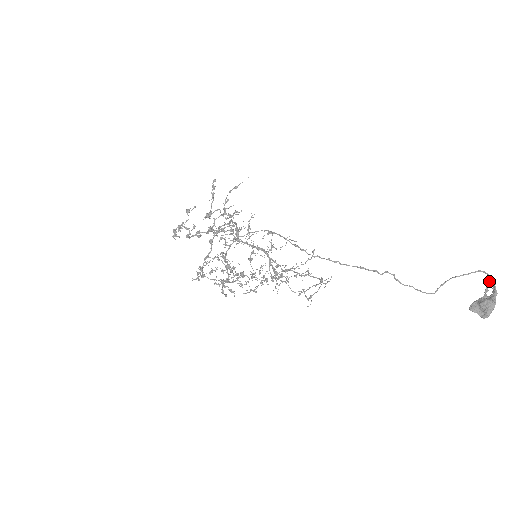
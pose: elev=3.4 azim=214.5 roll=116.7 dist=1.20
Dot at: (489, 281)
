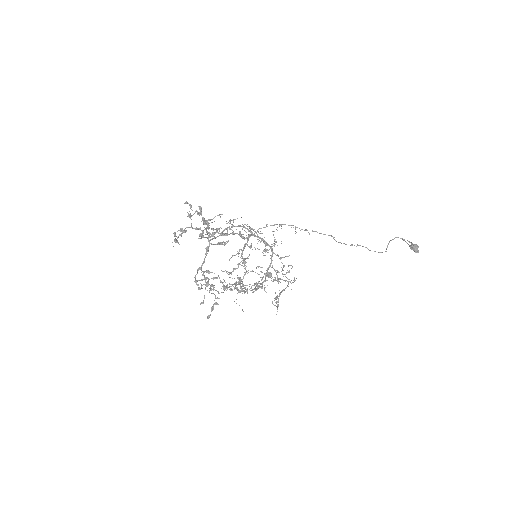
Dot at: (404, 240)
